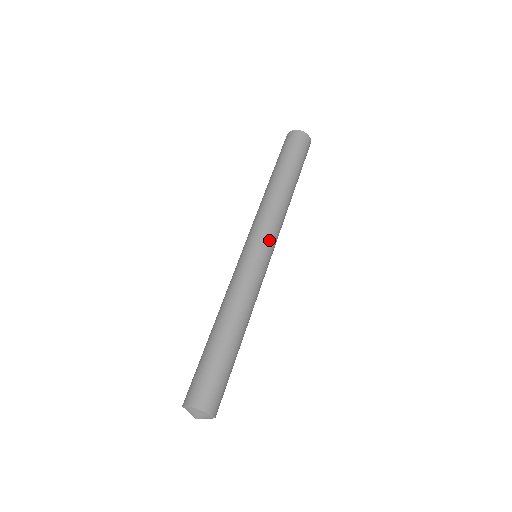
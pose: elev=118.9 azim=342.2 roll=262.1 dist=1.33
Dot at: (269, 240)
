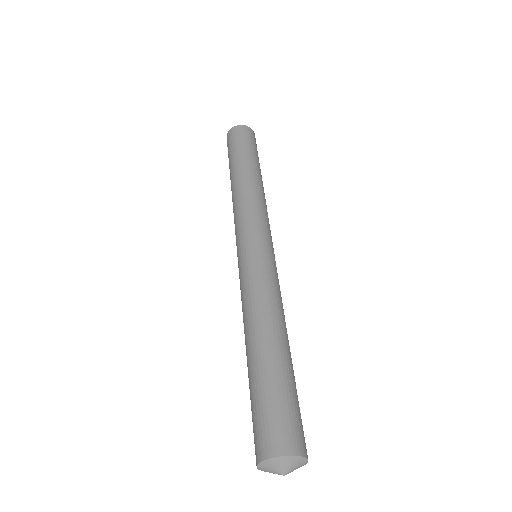
Dot at: occluded
